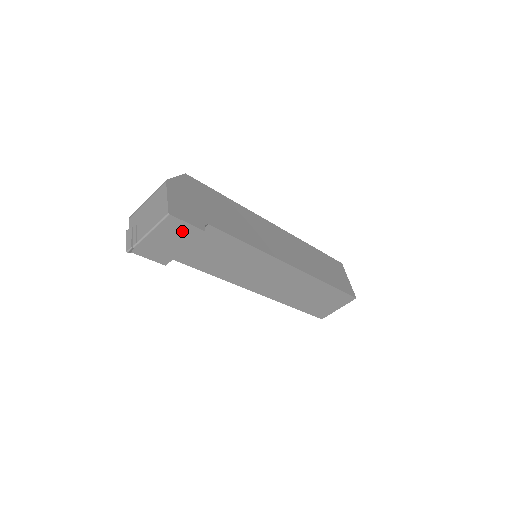
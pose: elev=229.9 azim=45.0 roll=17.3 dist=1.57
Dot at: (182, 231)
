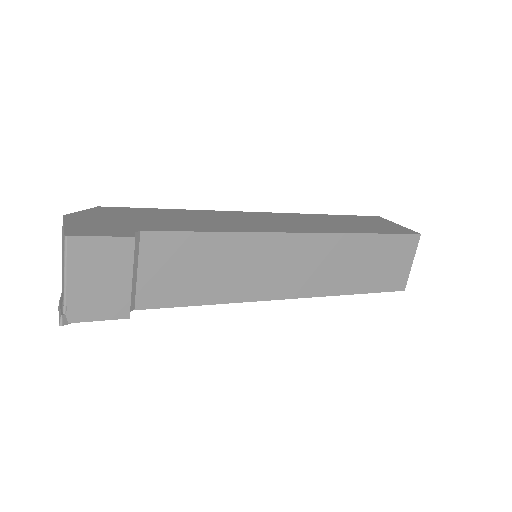
Dot at: (105, 253)
